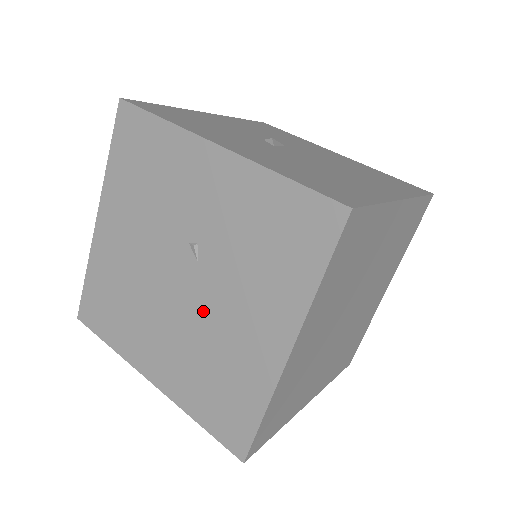
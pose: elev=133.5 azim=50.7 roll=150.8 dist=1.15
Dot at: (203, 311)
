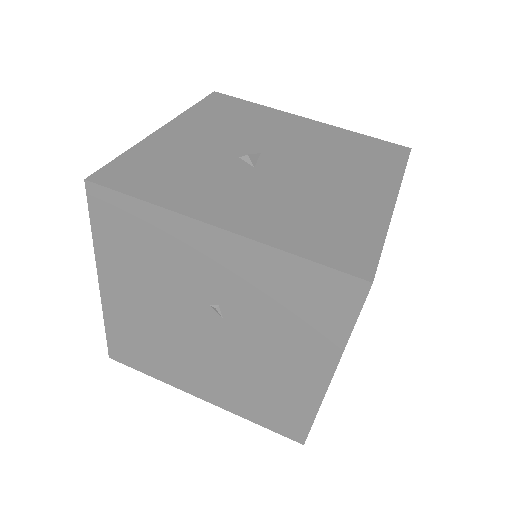
Dot at: (239, 353)
